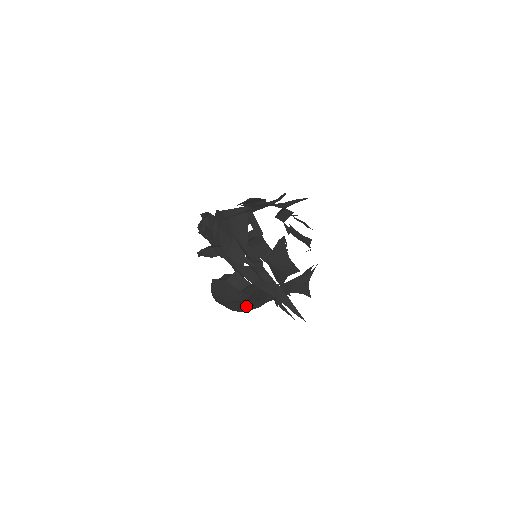
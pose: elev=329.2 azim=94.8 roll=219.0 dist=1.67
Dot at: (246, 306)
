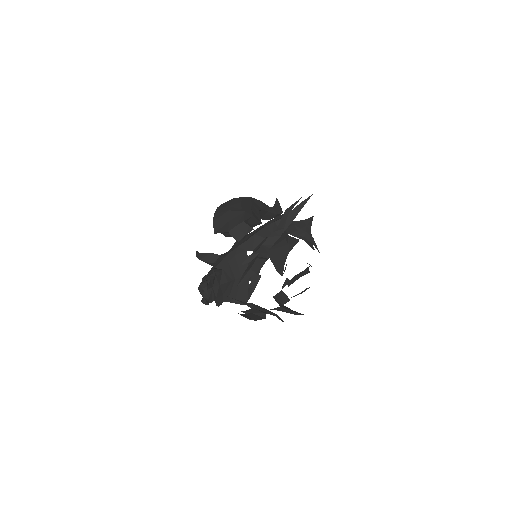
Dot at: occluded
